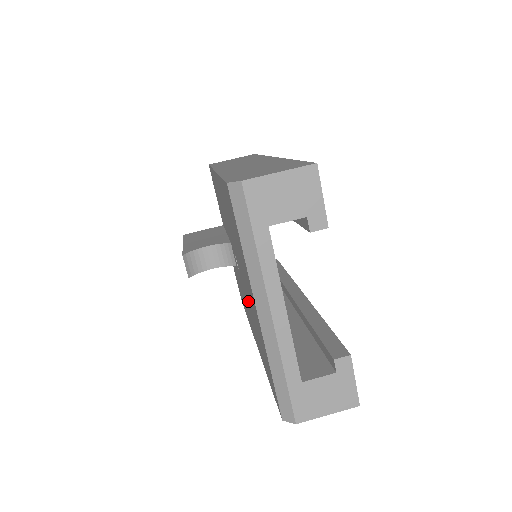
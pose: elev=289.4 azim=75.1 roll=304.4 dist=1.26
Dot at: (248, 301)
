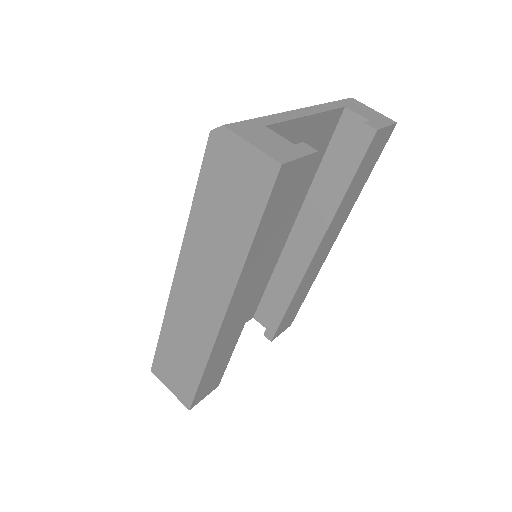
Dot at: occluded
